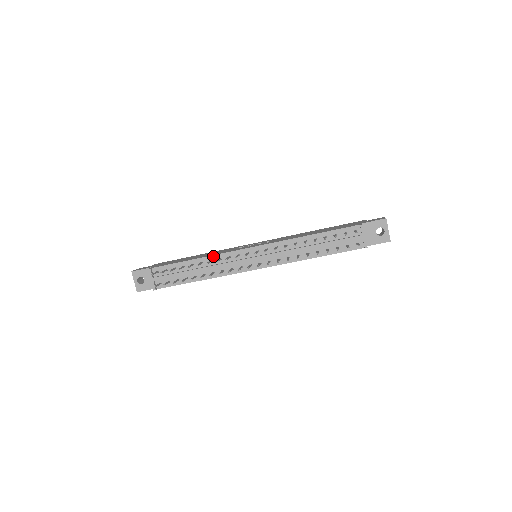
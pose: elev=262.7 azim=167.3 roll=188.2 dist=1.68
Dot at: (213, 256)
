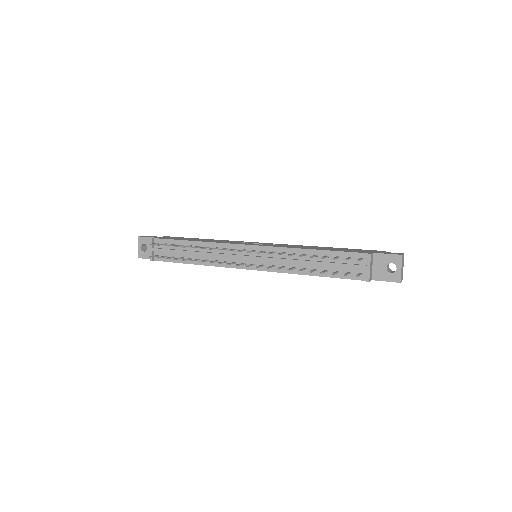
Dot at: (211, 243)
